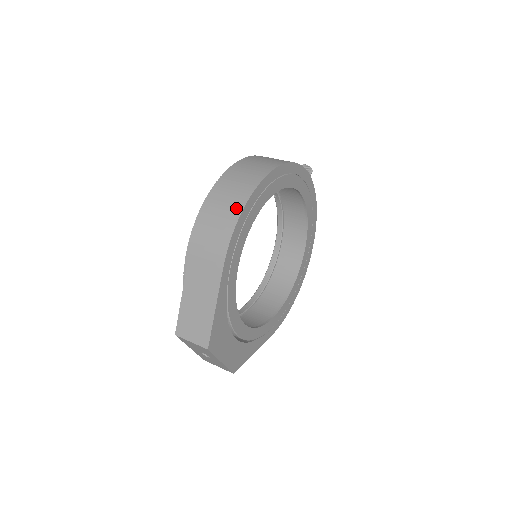
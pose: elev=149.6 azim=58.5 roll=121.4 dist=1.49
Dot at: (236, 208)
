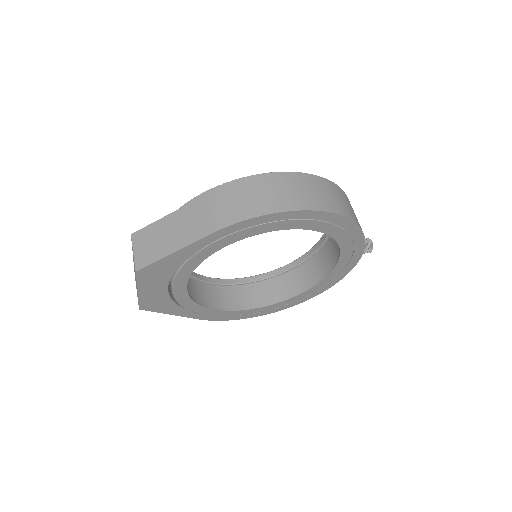
Dot at: (275, 205)
